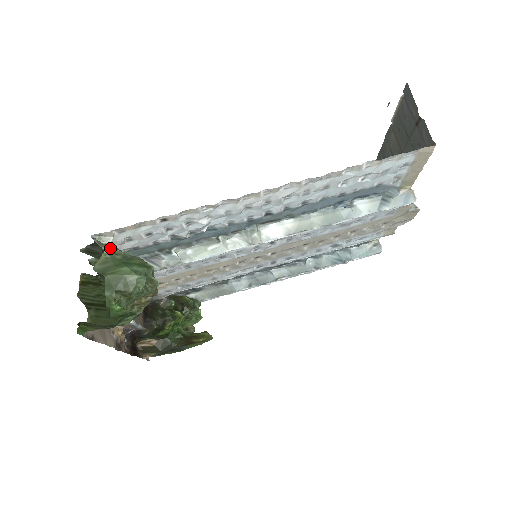
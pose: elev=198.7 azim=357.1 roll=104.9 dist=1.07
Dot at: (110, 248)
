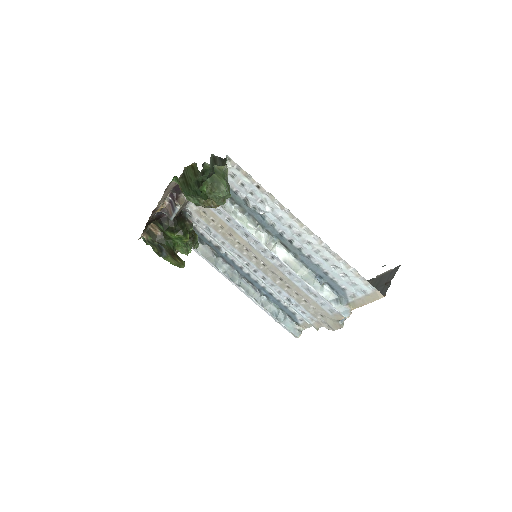
Dot at: (227, 168)
